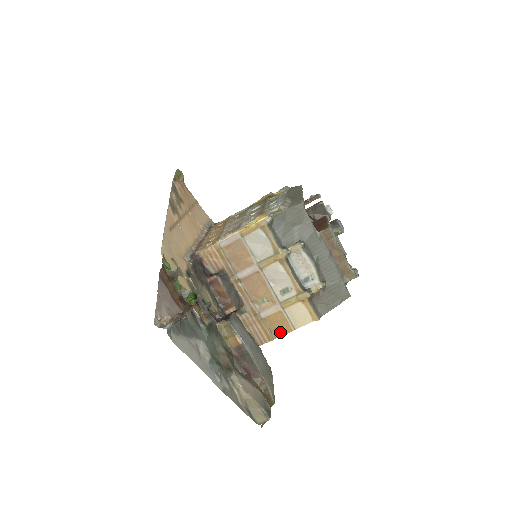
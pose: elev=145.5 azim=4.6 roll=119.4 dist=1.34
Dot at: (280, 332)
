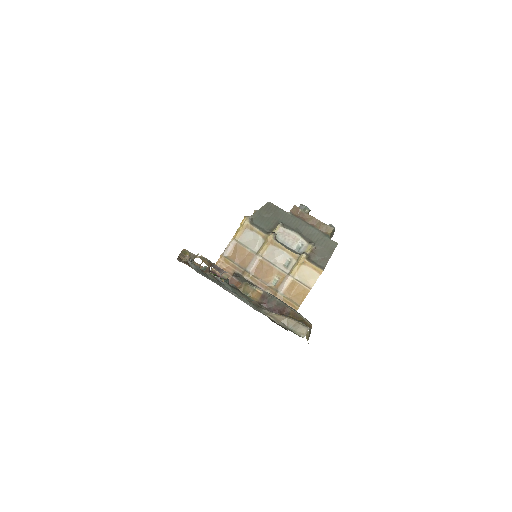
Dot at: (301, 298)
